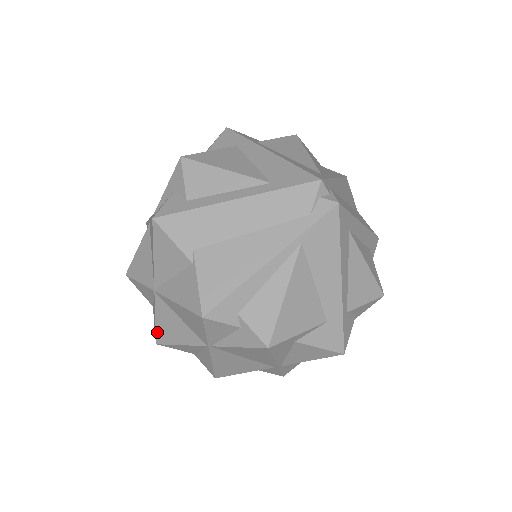
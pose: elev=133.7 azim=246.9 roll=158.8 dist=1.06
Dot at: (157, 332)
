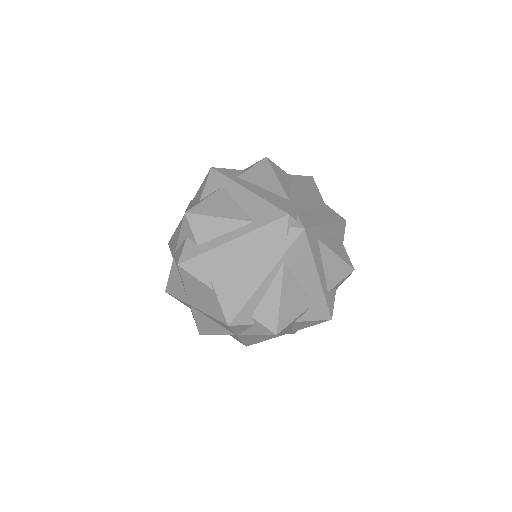
Dot at: (198, 328)
